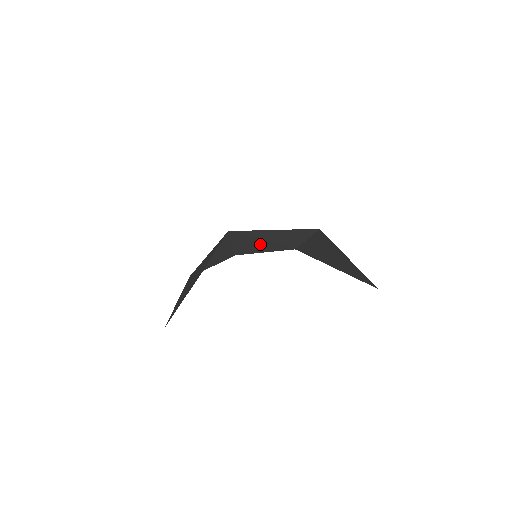
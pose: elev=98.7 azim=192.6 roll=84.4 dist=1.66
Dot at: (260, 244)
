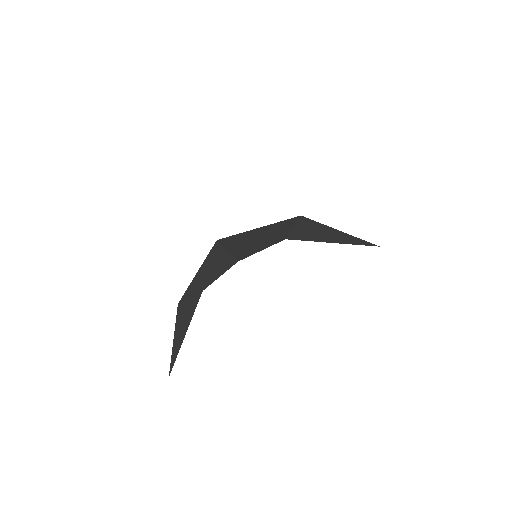
Dot at: (255, 244)
